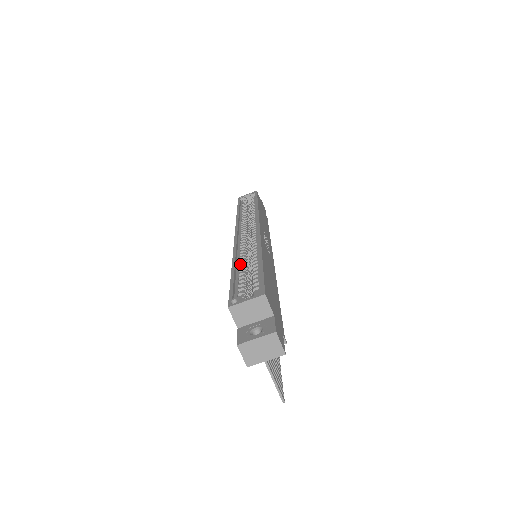
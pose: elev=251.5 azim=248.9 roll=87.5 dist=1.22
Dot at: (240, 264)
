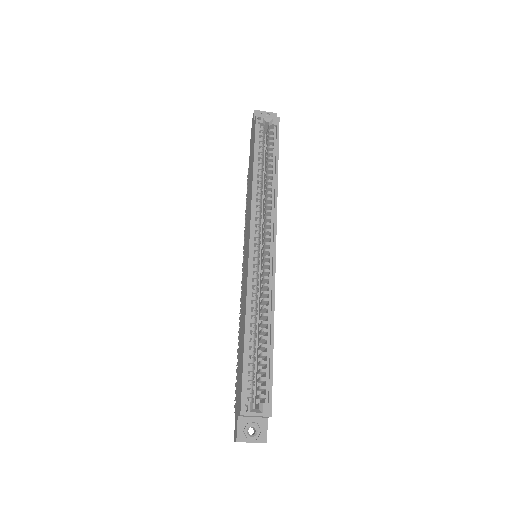
Dot at: (251, 323)
